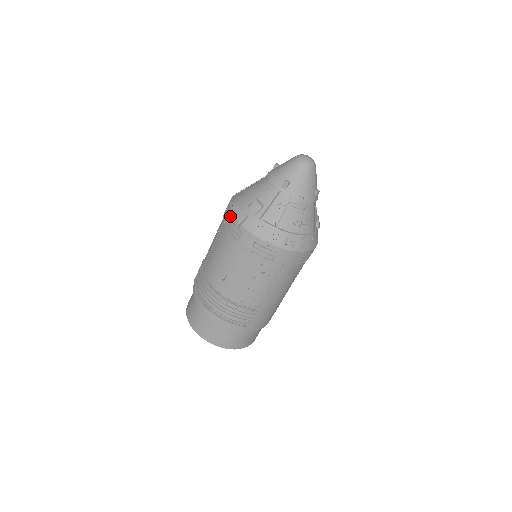
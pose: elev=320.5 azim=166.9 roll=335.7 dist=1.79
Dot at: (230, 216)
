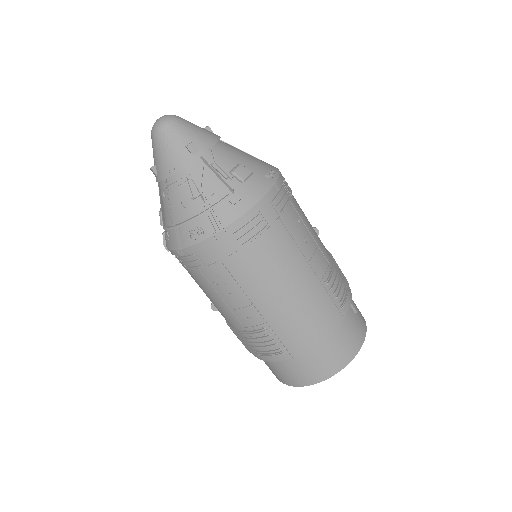
Dot at: occluded
